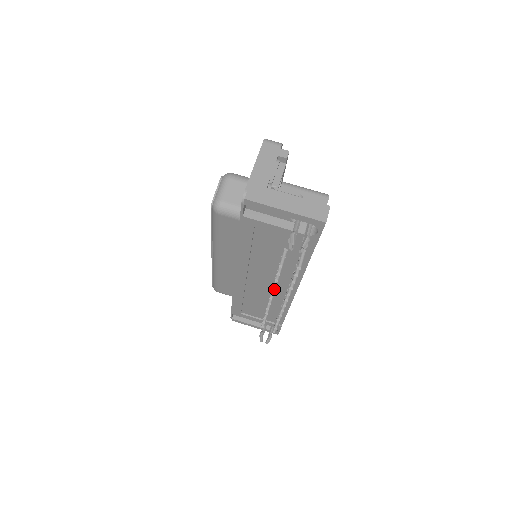
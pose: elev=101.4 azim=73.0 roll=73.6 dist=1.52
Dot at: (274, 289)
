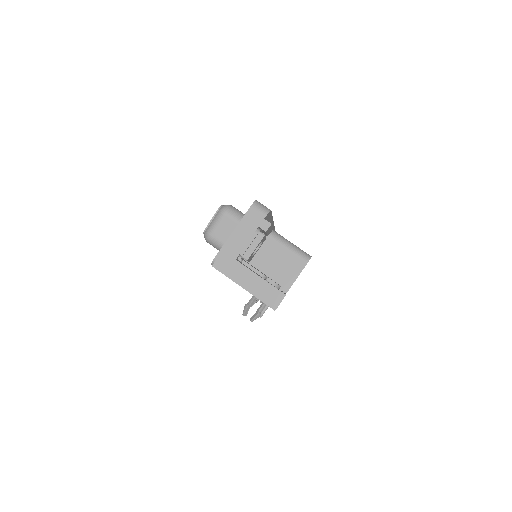
Dot at: occluded
